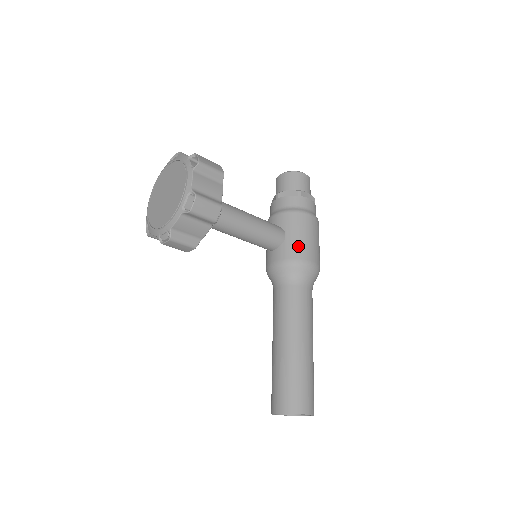
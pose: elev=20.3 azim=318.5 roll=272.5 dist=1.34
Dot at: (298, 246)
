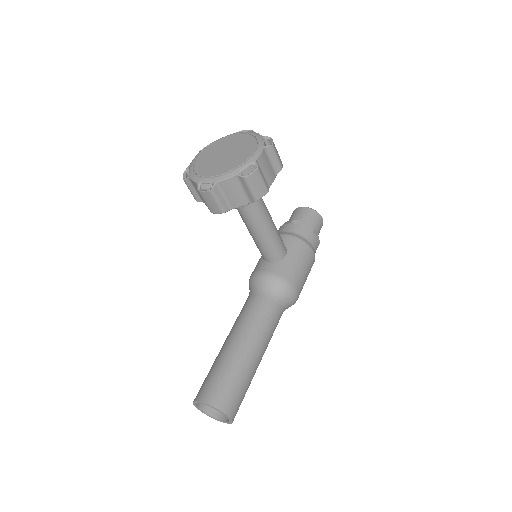
Dot at: (293, 270)
